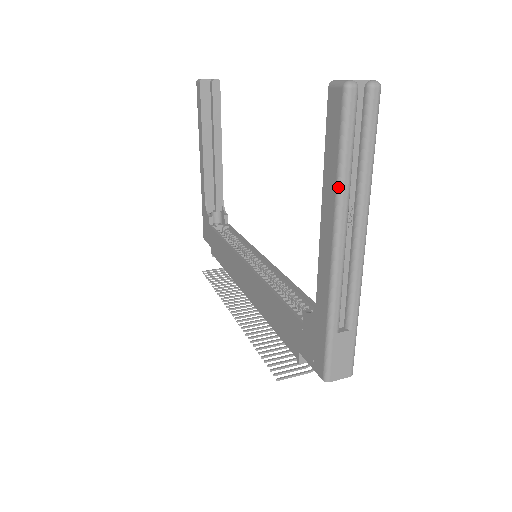
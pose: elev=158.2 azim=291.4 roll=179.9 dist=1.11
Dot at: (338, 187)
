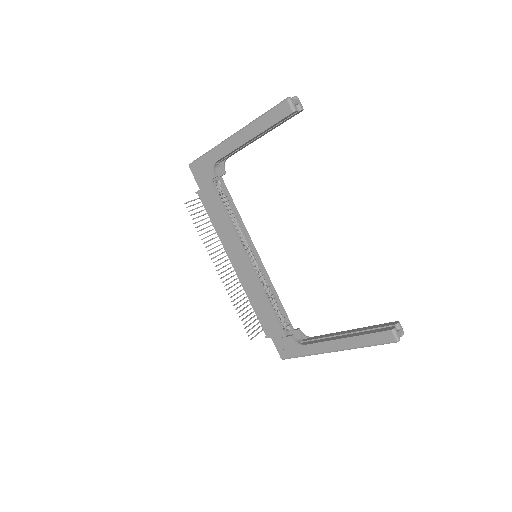
Dot at: occluded
